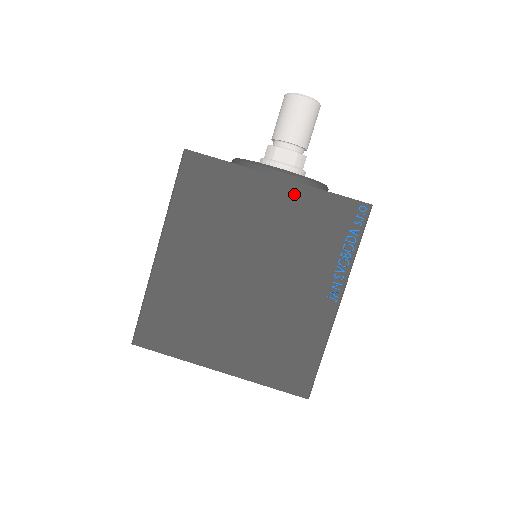
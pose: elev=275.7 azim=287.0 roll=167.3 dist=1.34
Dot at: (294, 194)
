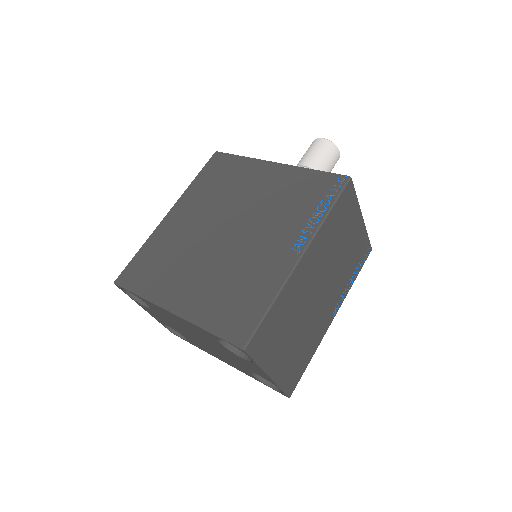
Dot at: (285, 173)
